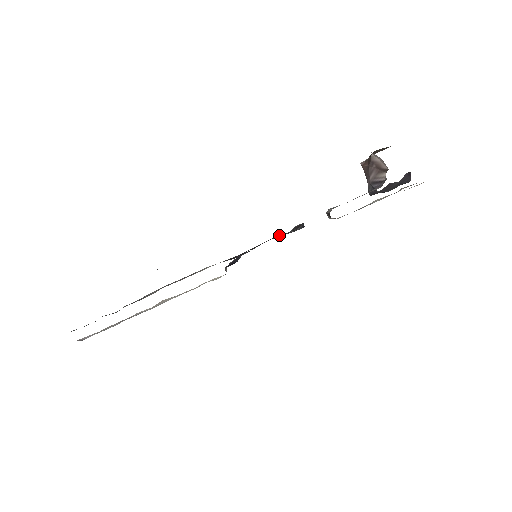
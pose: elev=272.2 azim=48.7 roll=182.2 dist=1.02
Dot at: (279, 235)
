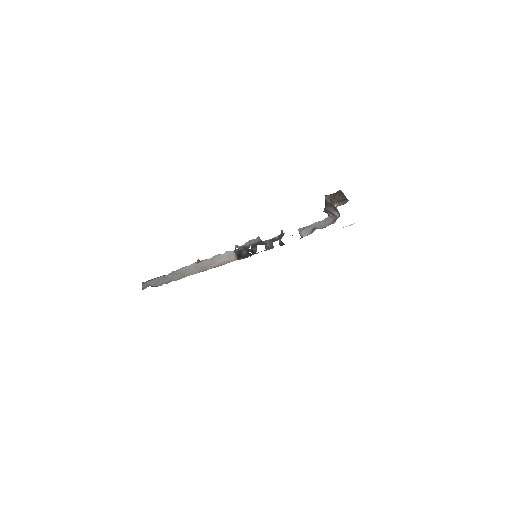
Dot at: (270, 242)
